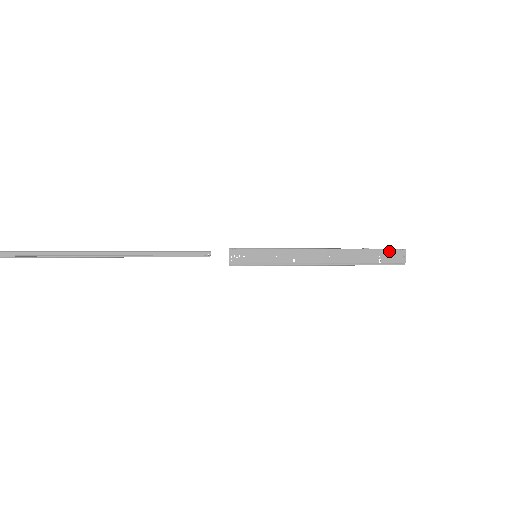
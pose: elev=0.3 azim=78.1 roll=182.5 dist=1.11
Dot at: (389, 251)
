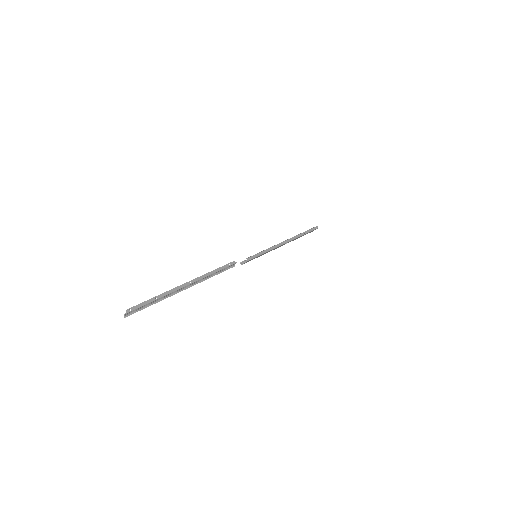
Dot at: (311, 231)
